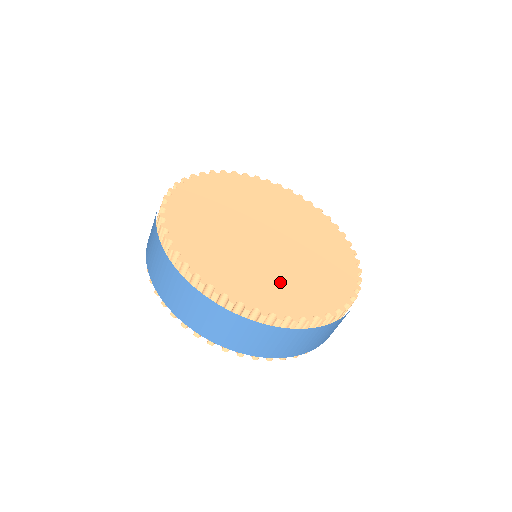
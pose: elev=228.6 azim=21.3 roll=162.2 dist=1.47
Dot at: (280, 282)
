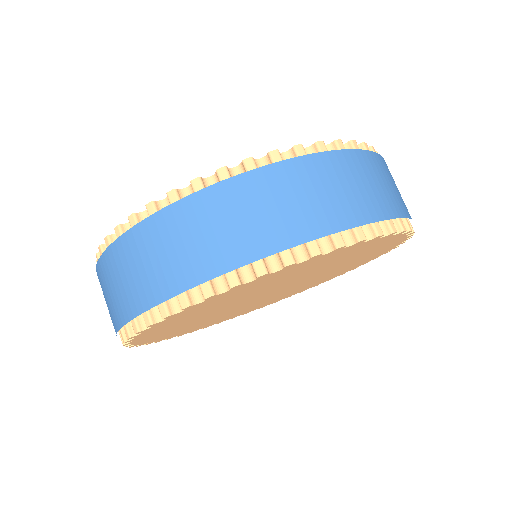
Dot at: occluded
